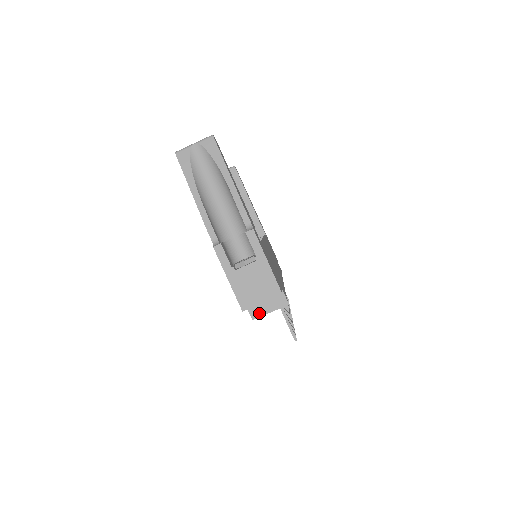
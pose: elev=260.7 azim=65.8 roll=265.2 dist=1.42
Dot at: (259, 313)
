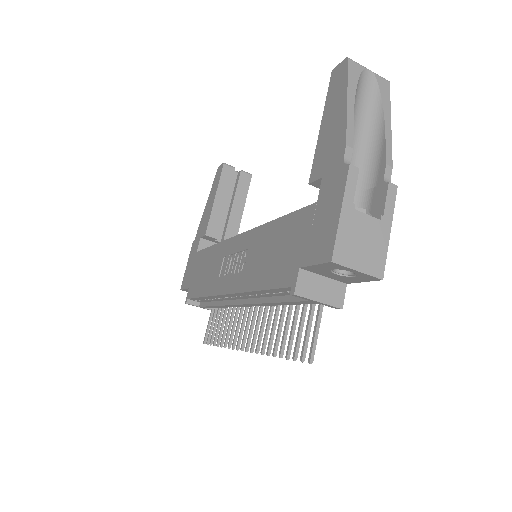
Dot at: (307, 292)
